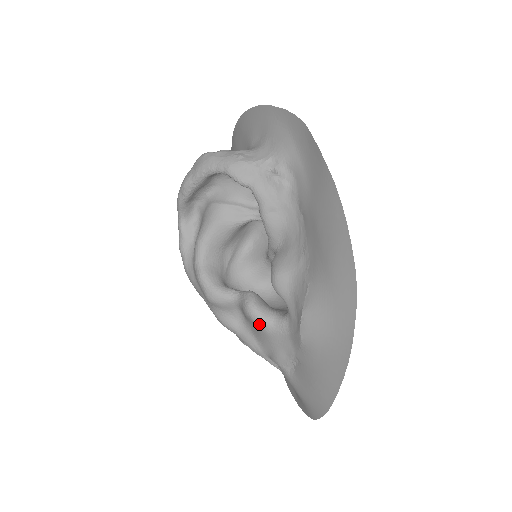
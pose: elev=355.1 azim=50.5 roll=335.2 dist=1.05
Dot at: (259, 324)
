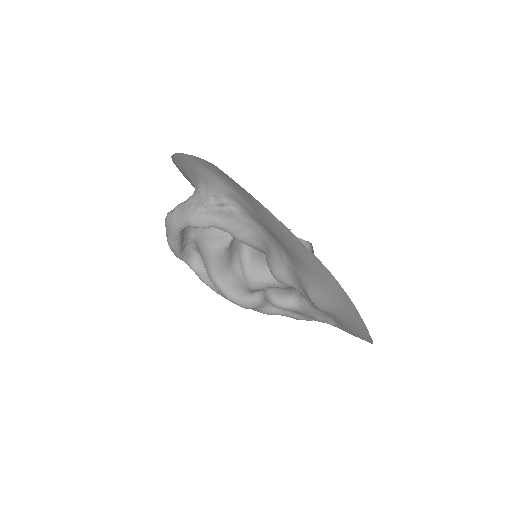
Dot at: (288, 310)
